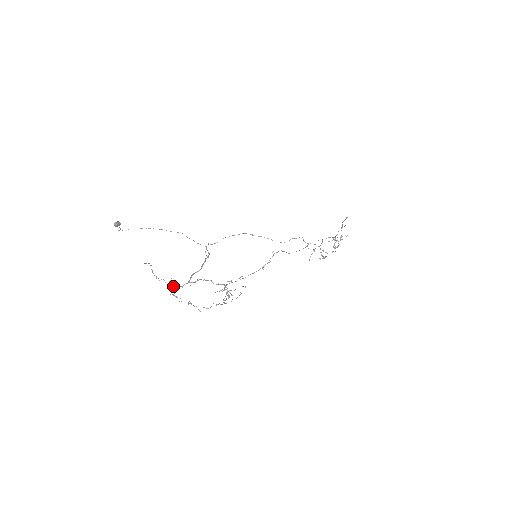
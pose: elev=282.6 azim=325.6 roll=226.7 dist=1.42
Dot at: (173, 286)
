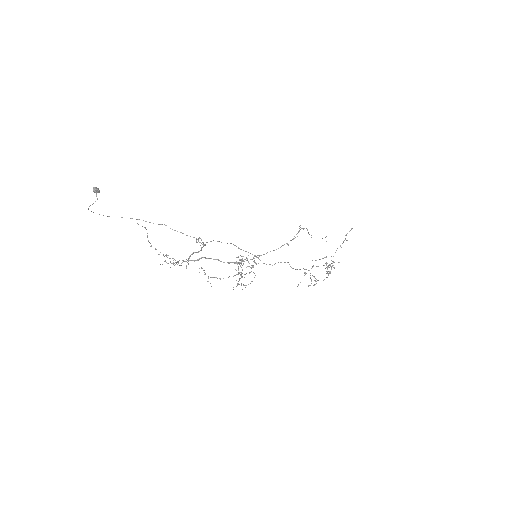
Dot at: occluded
